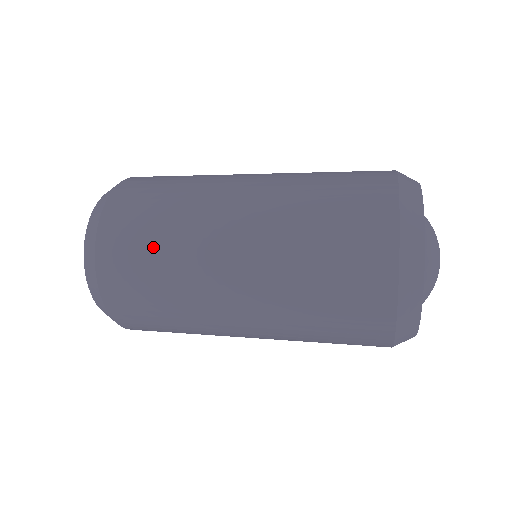
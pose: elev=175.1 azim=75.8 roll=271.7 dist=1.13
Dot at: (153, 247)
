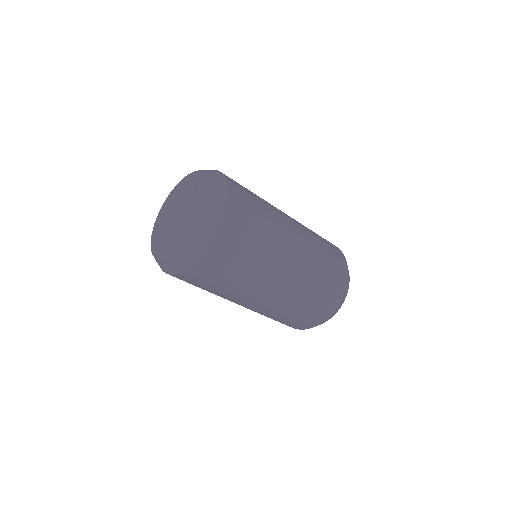
Dot at: (249, 251)
